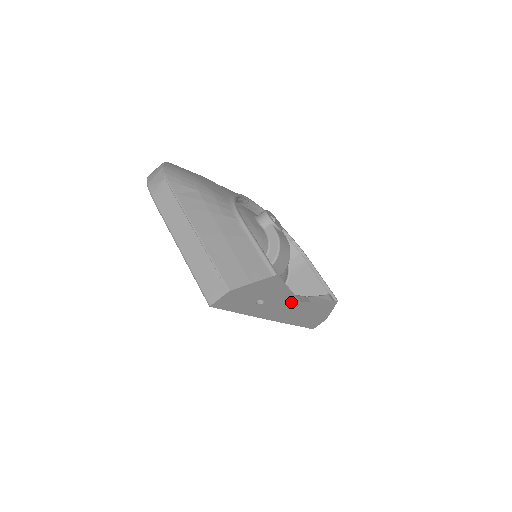
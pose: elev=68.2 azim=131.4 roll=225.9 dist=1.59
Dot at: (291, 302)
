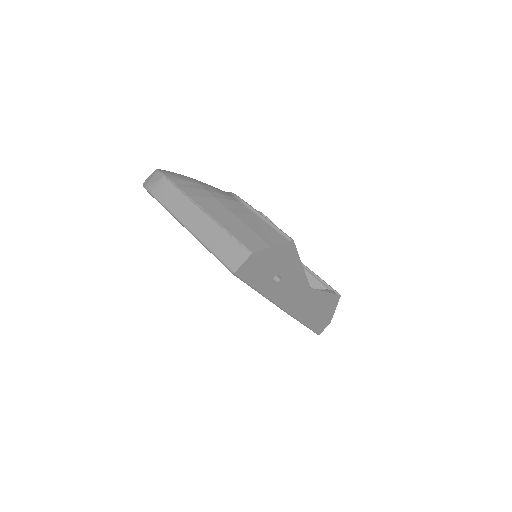
Dot at: (302, 286)
